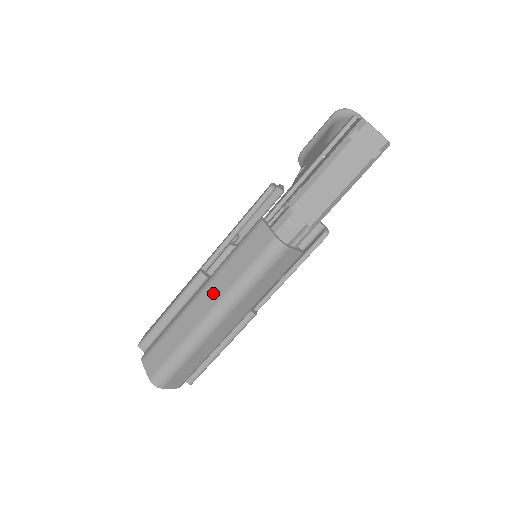
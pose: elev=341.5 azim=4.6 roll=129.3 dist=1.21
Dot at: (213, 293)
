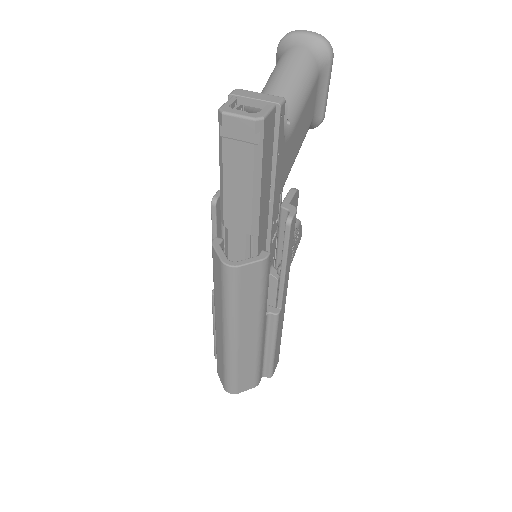
Dot at: (218, 317)
